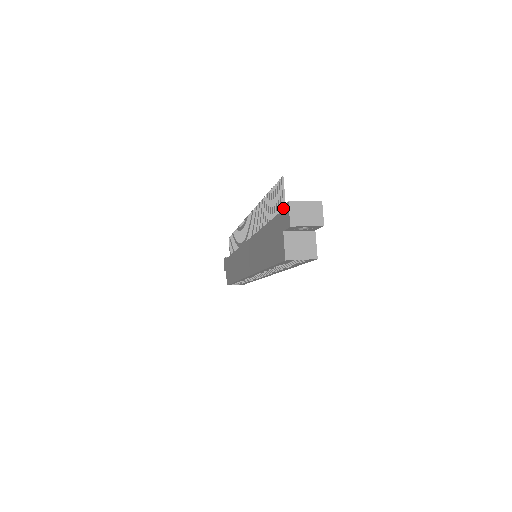
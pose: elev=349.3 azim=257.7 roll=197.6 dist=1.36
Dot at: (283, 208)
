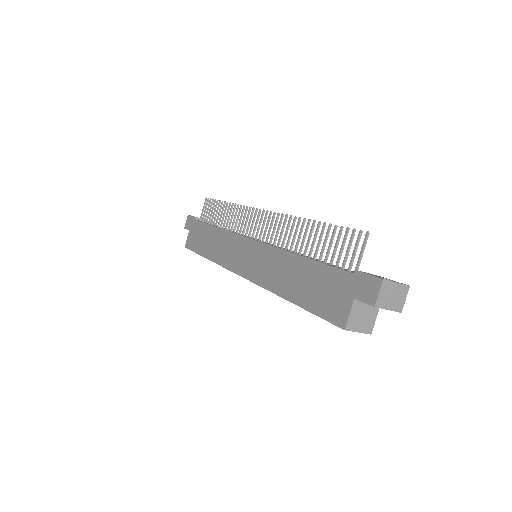
Dot at: (367, 276)
